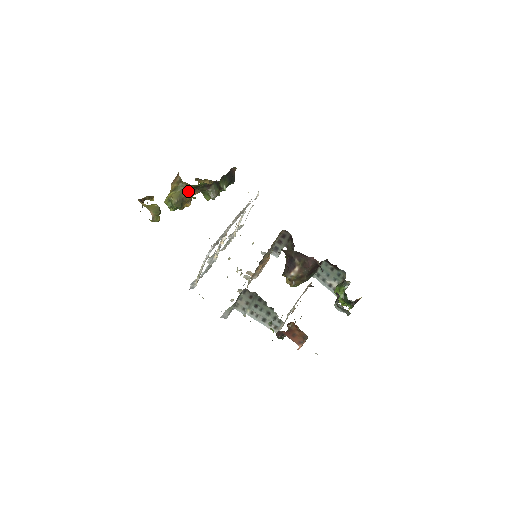
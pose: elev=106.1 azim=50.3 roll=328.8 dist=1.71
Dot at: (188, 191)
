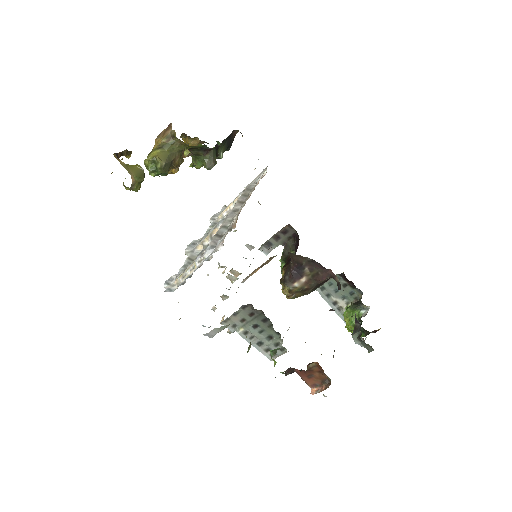
Dot at: (179, 152)
